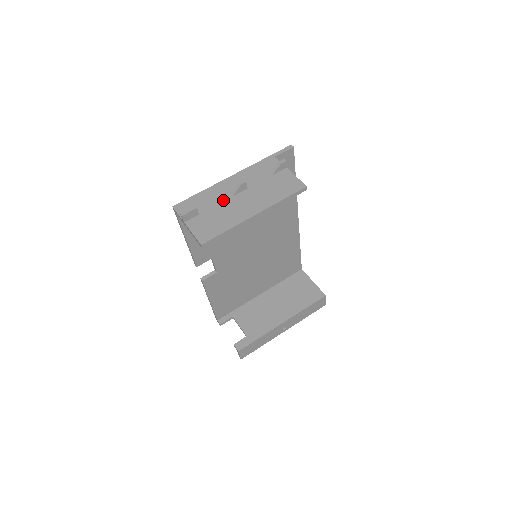
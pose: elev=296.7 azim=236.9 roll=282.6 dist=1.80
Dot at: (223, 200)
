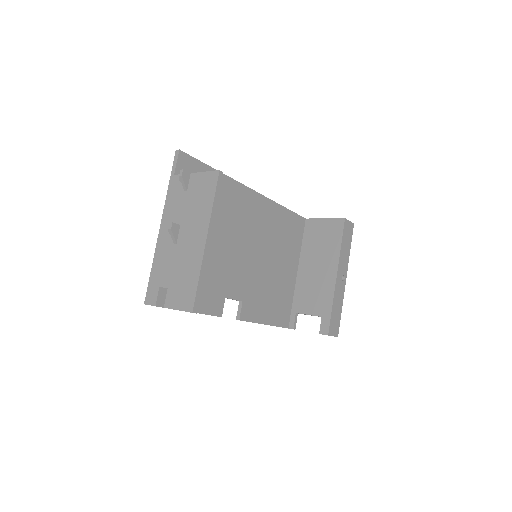
Dot at: (172, 256)
